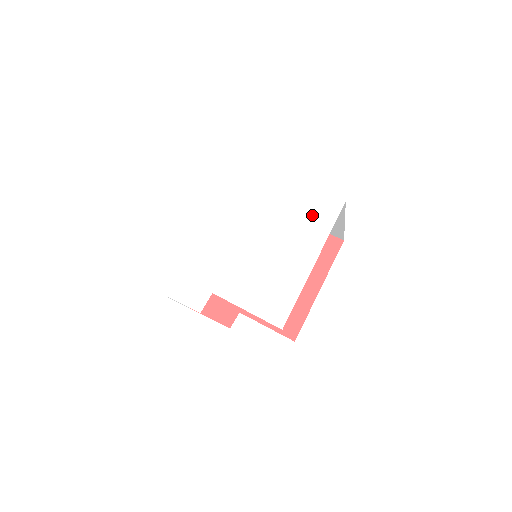
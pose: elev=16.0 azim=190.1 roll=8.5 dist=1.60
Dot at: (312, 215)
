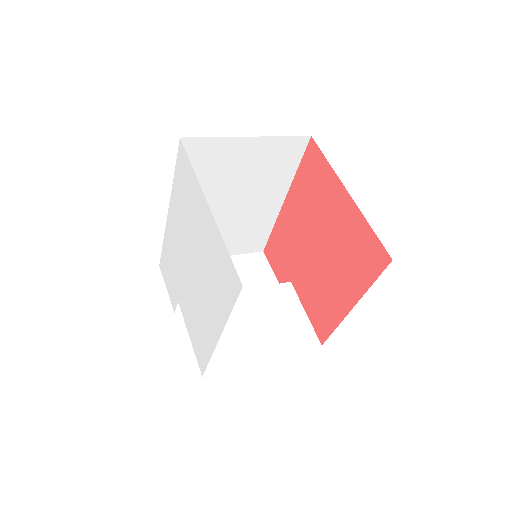
Dot at: (221, 280)
